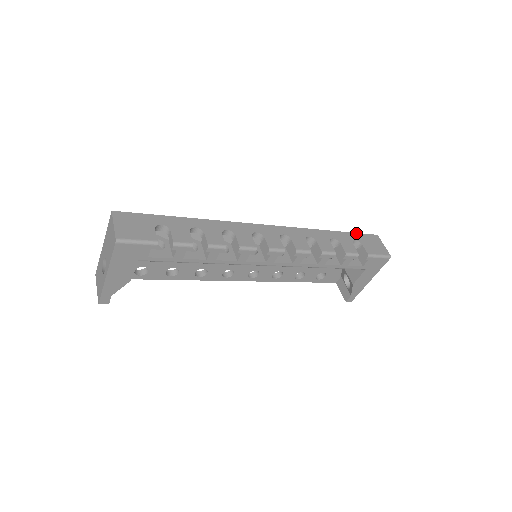
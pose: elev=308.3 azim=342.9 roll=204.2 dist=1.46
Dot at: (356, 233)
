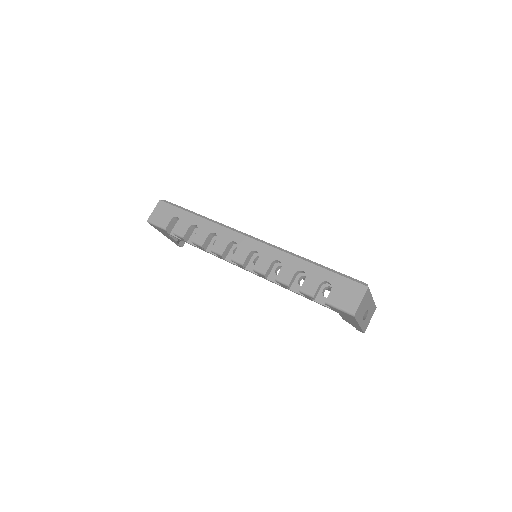
Dot at: (339, 275)
